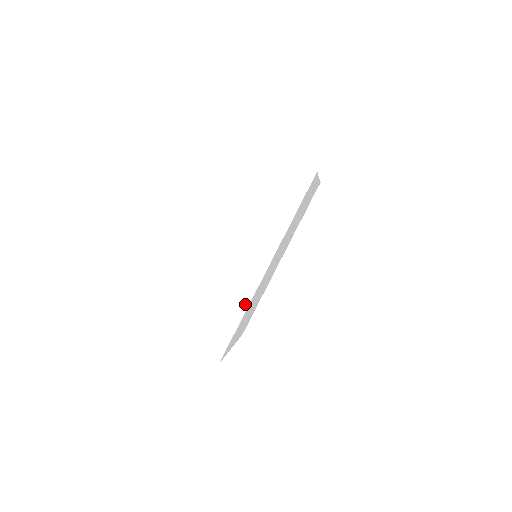
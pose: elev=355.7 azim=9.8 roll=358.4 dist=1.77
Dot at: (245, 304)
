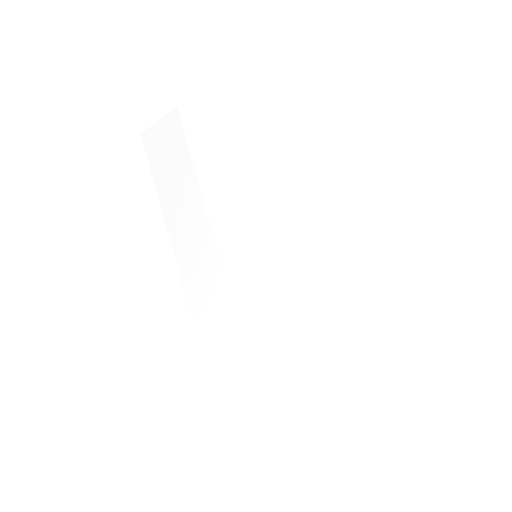
Dot at: (234, 325)
